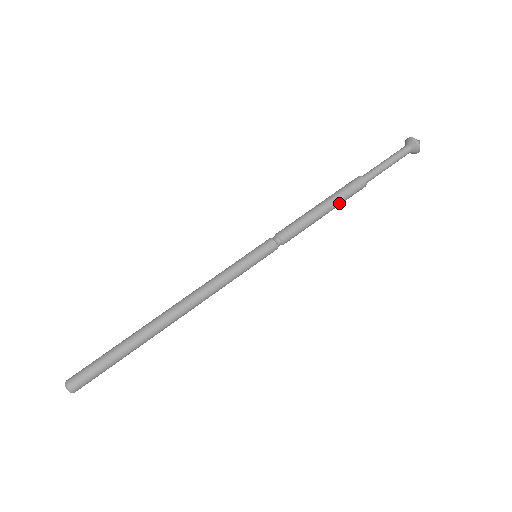
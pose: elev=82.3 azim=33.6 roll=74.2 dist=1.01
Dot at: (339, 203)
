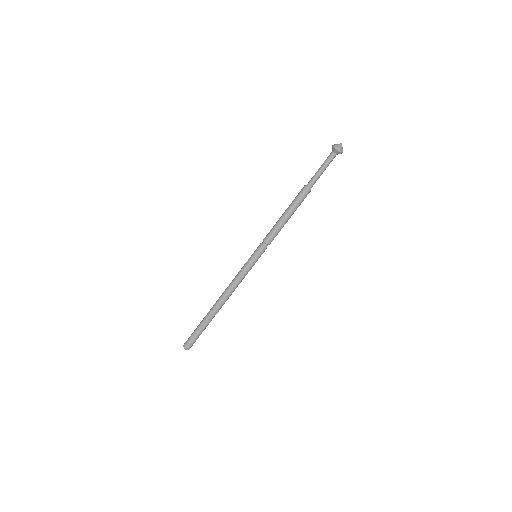
Dot at: occluded
